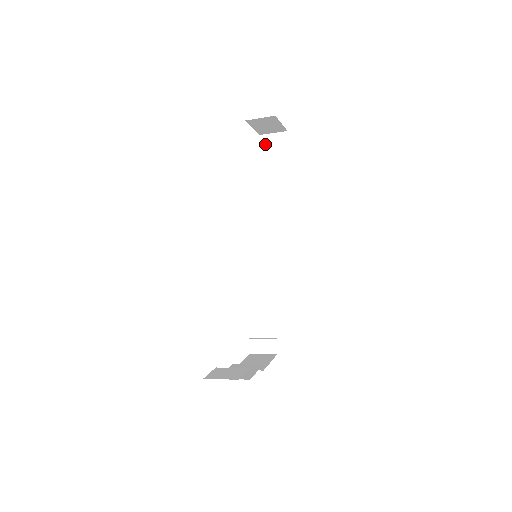
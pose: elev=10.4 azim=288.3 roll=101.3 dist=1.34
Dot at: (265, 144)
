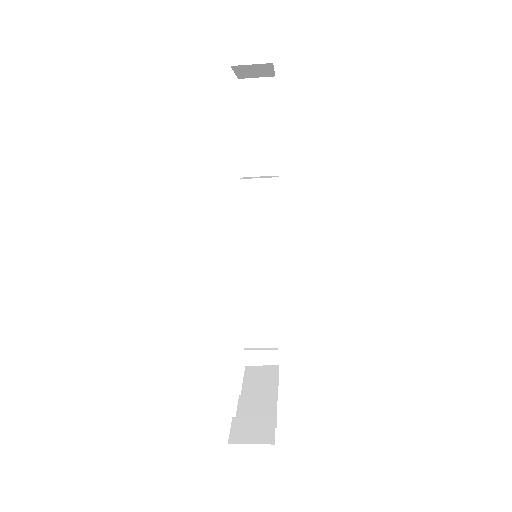
Dot at: (245, 92)
